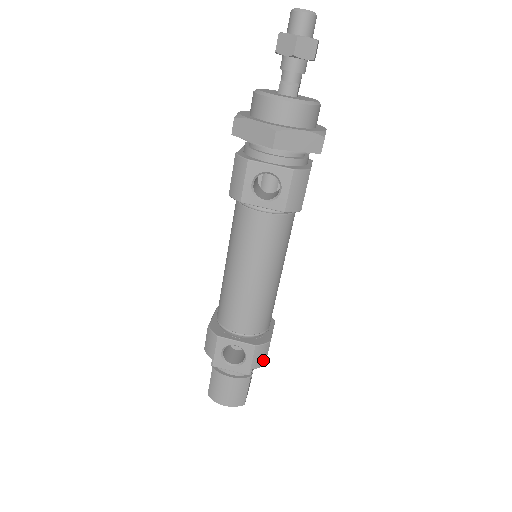
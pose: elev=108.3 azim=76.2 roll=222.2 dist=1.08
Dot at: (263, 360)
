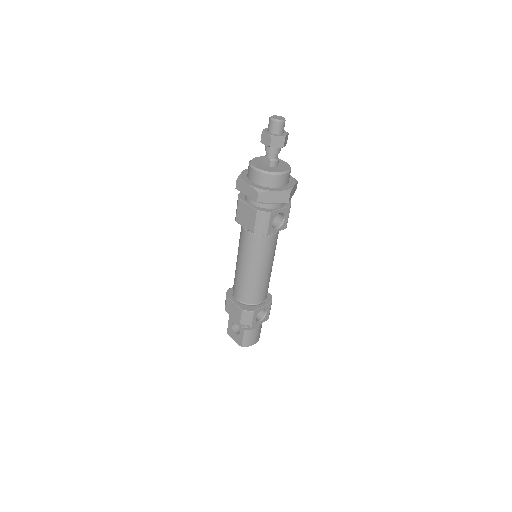
Dot at: occluded
